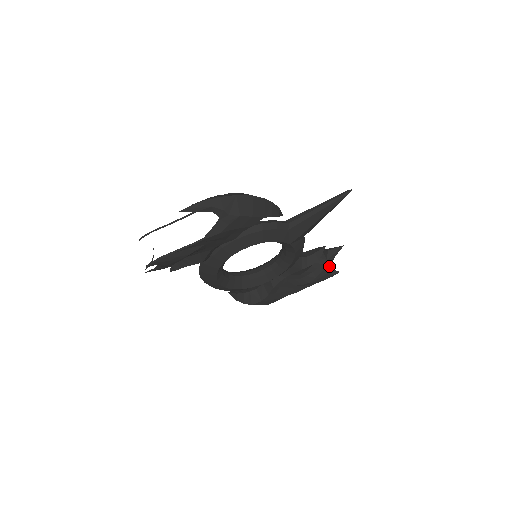
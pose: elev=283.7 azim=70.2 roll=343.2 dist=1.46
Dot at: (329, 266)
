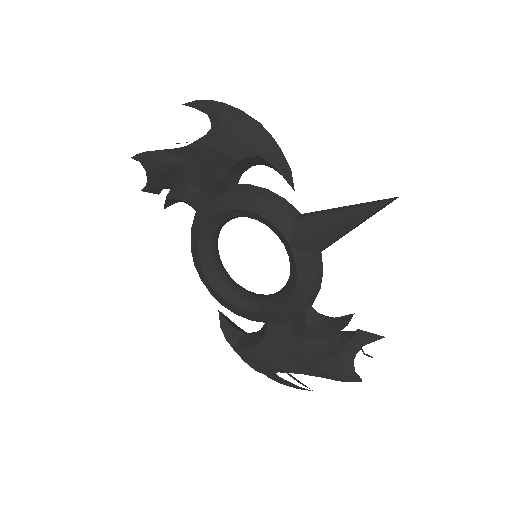
Dot at: (349, 356)
